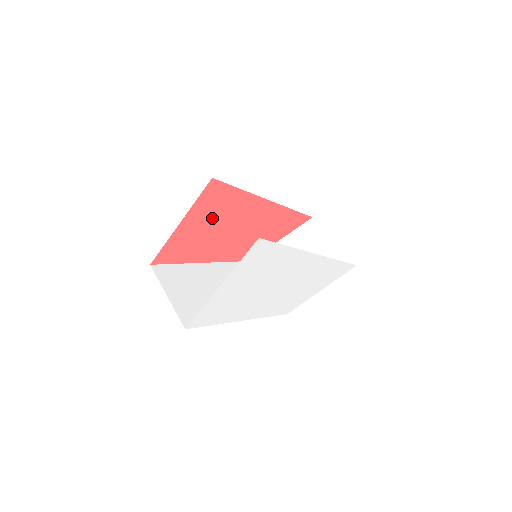
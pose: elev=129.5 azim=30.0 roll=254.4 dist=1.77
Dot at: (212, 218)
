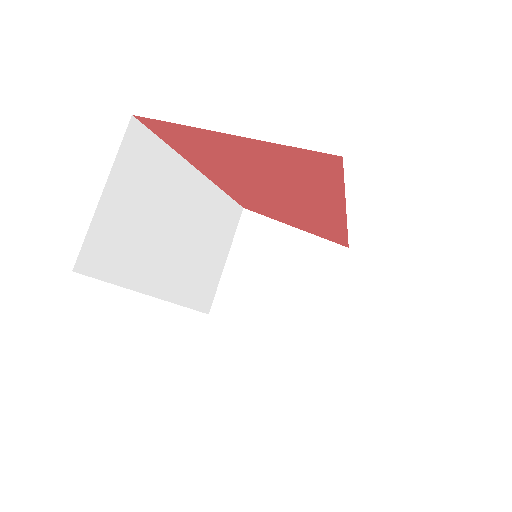
Dot at: (272, 167)
